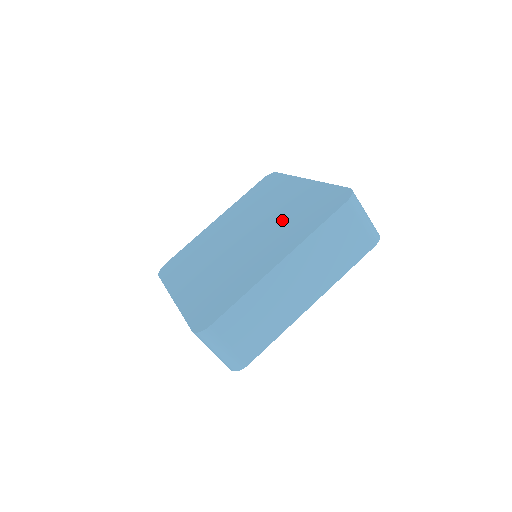
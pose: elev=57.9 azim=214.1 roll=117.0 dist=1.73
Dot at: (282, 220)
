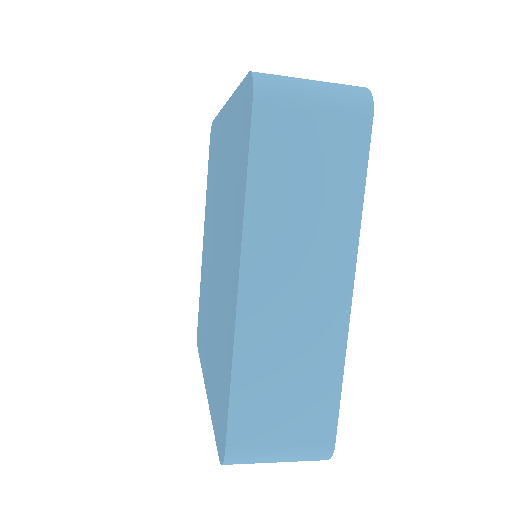
Dot at: (226, 198)
